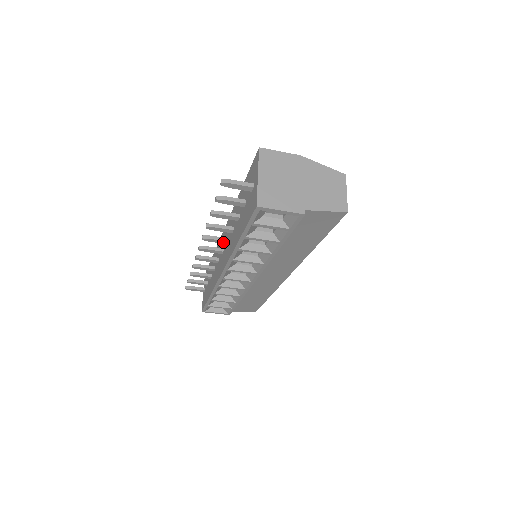
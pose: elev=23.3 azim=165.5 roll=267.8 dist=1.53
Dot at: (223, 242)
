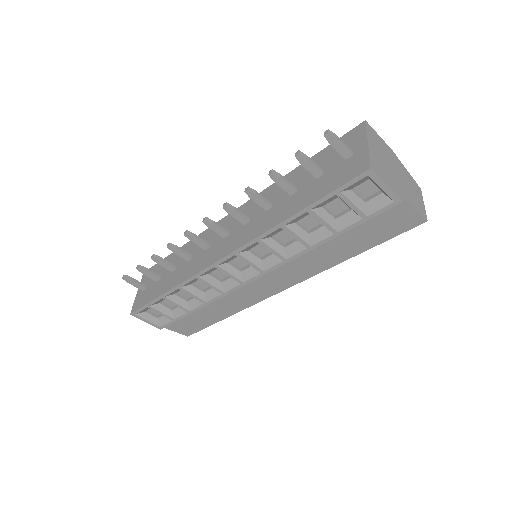
Dot at: (243, 220)
